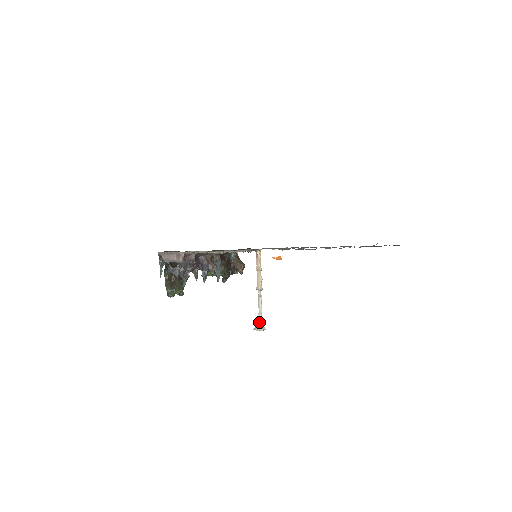
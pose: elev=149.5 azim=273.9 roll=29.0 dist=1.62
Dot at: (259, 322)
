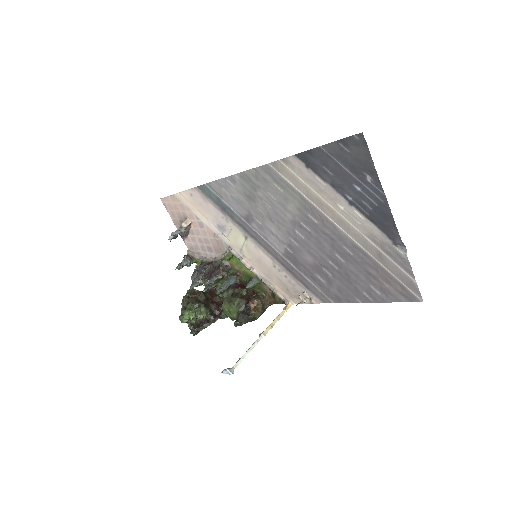
Dot at: occluded
